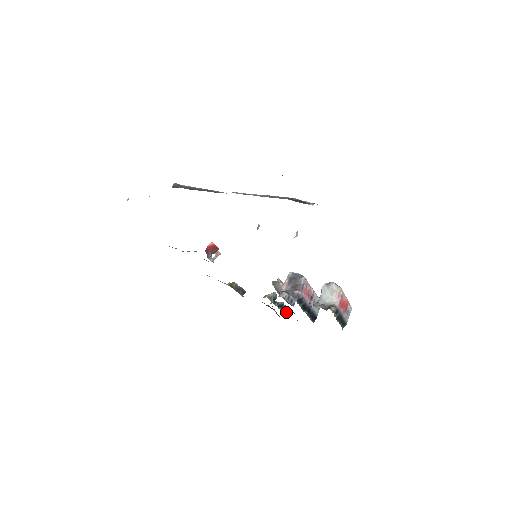
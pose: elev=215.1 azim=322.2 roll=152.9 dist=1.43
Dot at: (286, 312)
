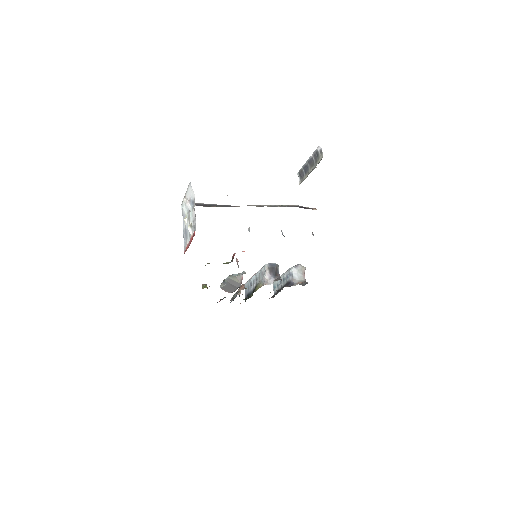
Dot at: occluded
